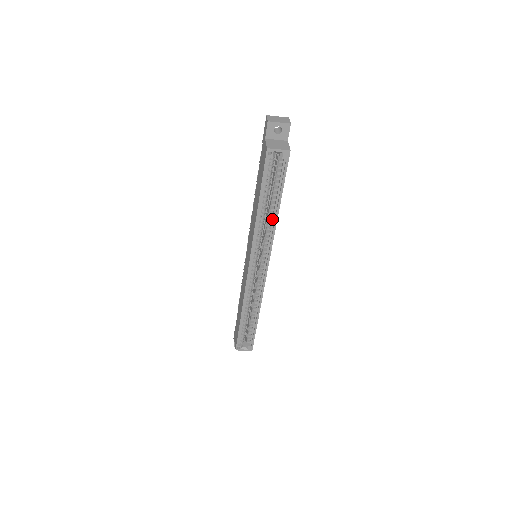
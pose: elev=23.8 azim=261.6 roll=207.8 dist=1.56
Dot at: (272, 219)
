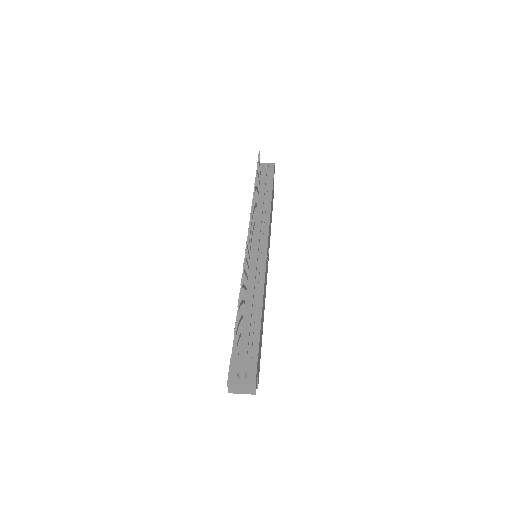
Dot at: occluded
